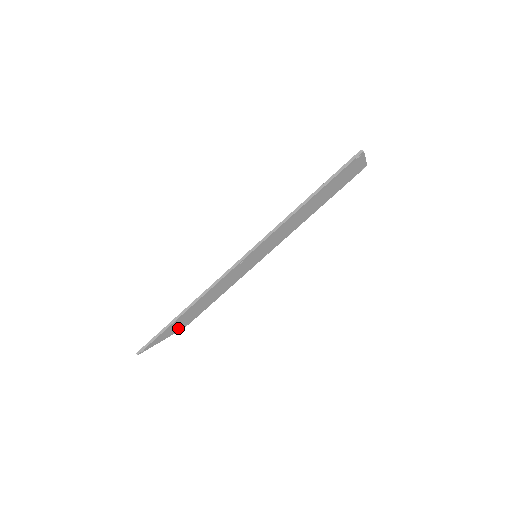
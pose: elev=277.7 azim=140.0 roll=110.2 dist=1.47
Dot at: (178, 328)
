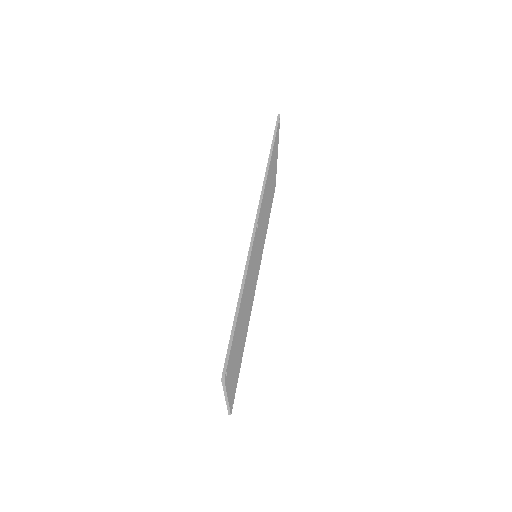
Dot at: (232, 386)
